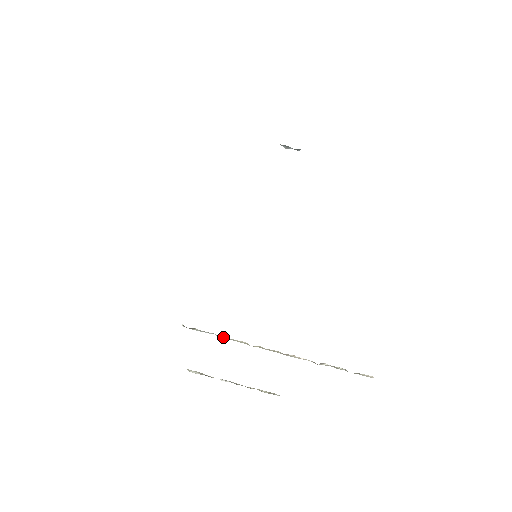
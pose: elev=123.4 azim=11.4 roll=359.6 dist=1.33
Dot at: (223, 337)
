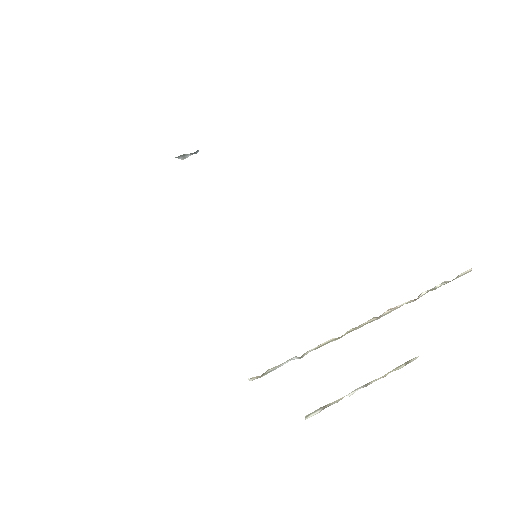
Dot at: (305, 353)
